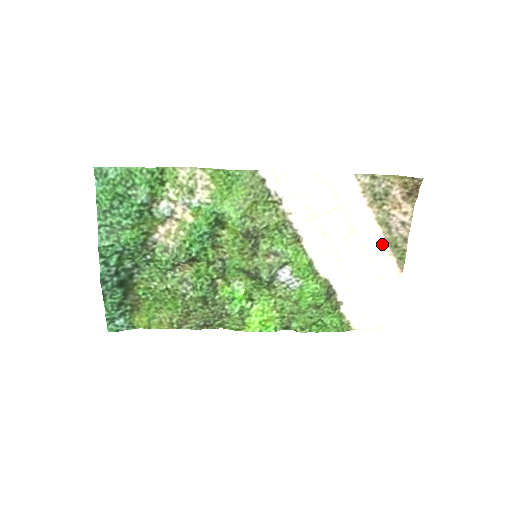
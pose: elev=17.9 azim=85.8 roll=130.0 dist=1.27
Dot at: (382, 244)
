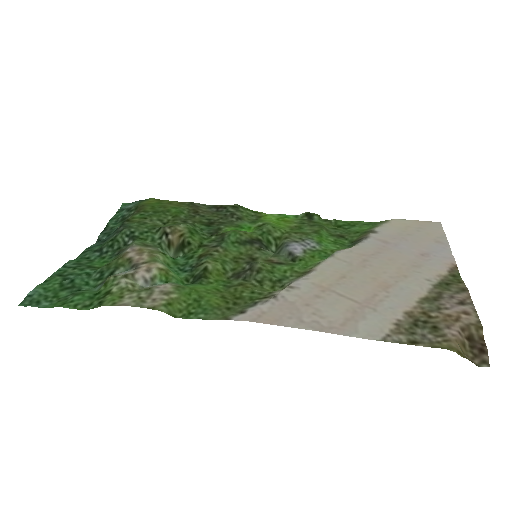
Dot at: (428, 283)
